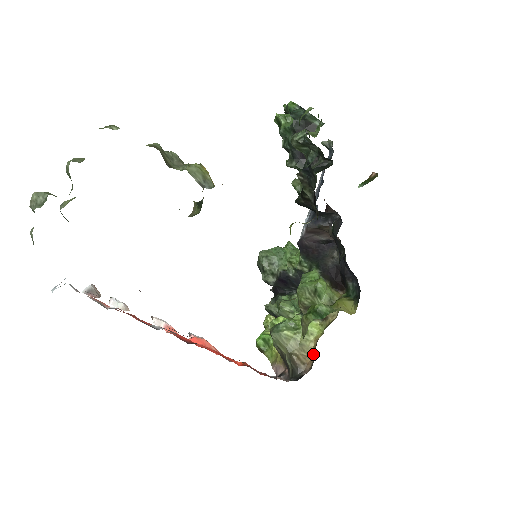
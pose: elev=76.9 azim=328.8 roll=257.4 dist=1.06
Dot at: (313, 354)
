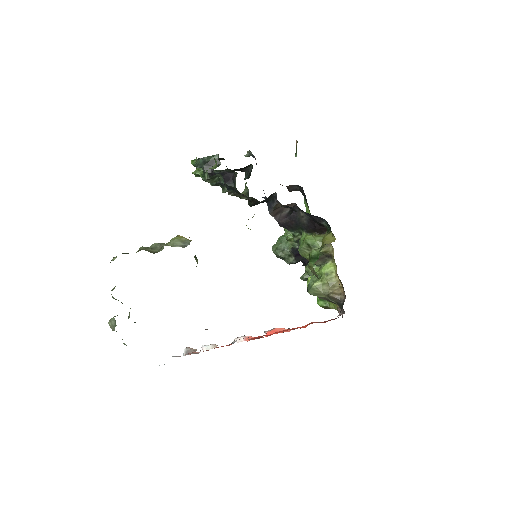
Dot at: (341, 284)
